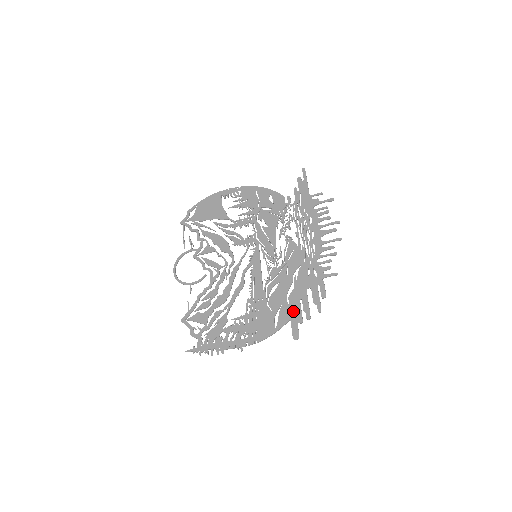
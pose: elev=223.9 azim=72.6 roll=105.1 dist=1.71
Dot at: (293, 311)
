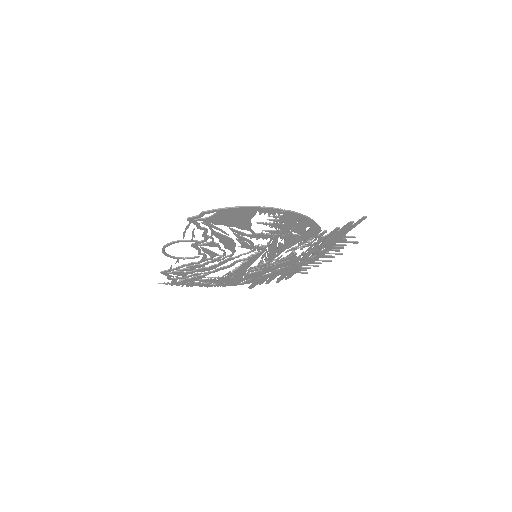
Dot at: (259, 281)
